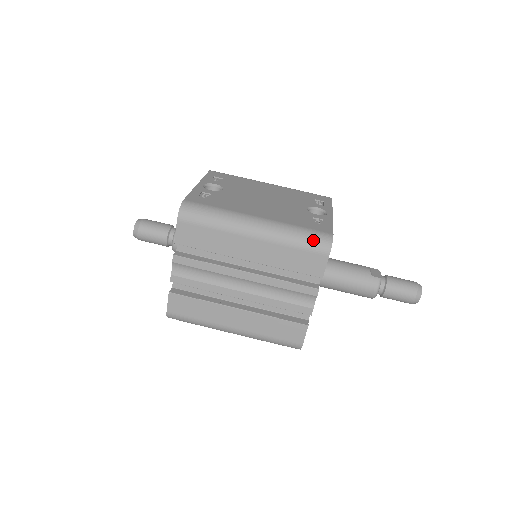
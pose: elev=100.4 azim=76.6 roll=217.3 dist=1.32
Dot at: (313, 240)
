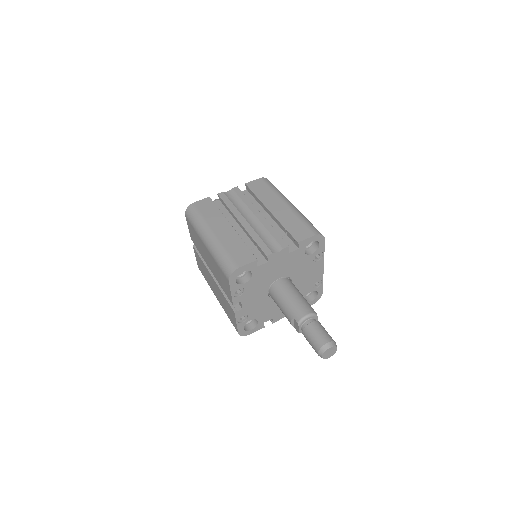
Dot at: (314, 227)
